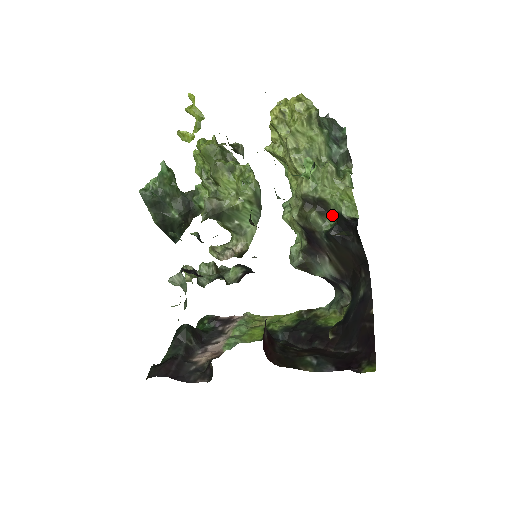
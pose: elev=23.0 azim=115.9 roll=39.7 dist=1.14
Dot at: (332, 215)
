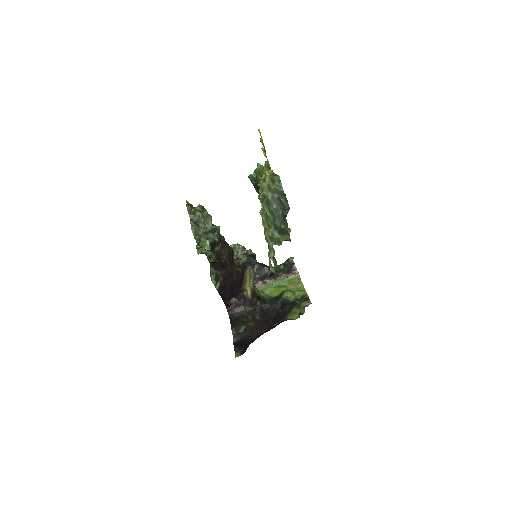
Dot at: (276, 261)
